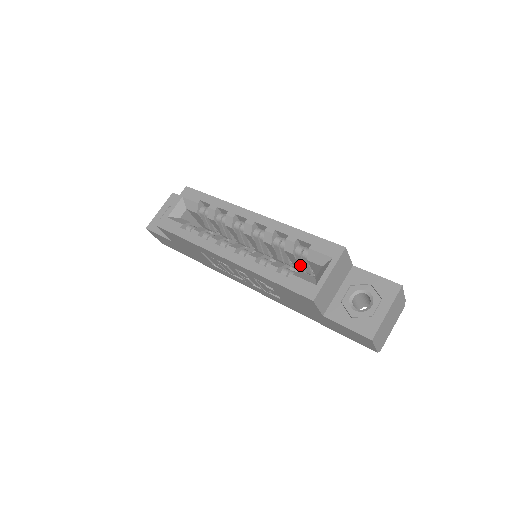
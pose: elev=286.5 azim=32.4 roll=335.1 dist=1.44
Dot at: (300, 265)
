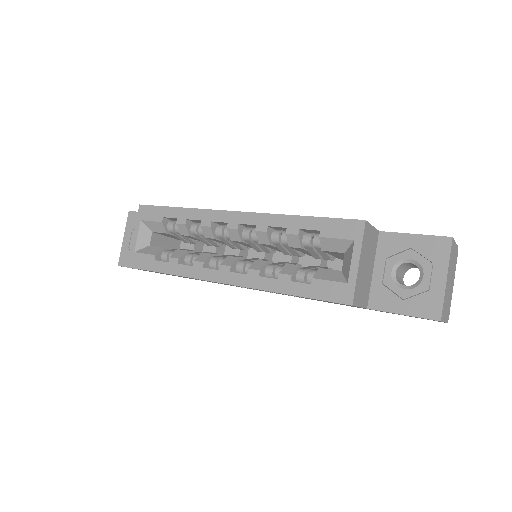
Dot at: (314, 255)
